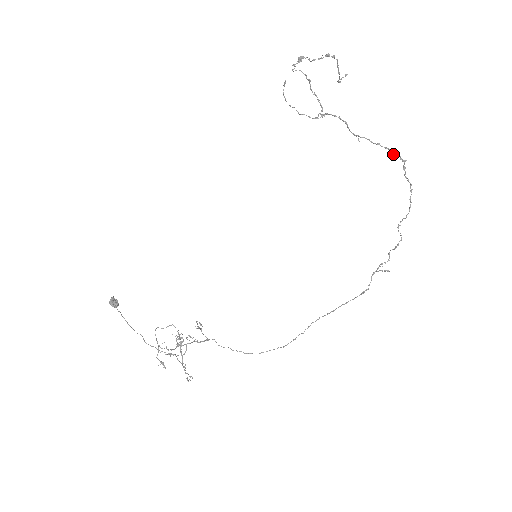
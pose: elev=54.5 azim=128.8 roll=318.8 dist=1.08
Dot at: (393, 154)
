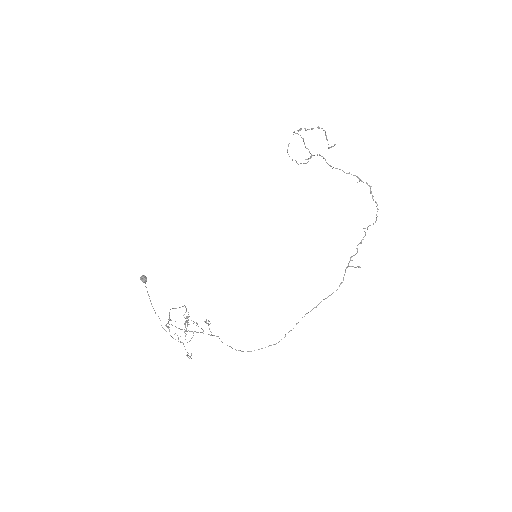
Dot at: (360, 180)
